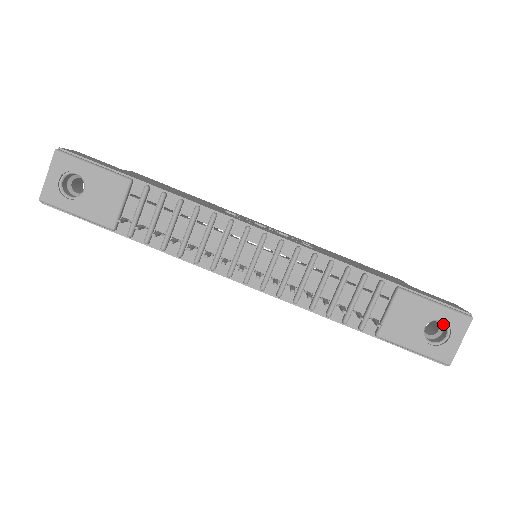
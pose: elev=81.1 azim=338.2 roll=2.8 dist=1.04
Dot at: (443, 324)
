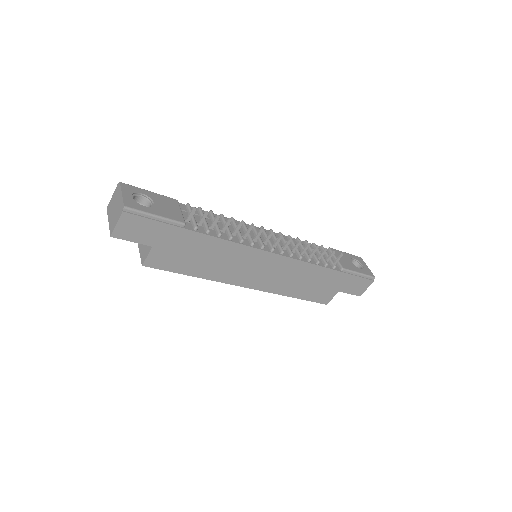
Dot at: (355, 265)
